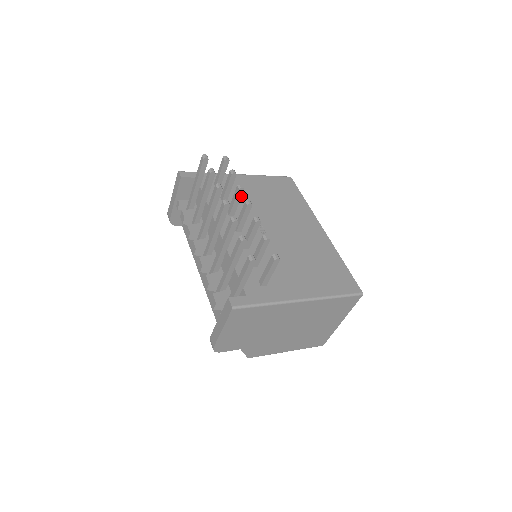
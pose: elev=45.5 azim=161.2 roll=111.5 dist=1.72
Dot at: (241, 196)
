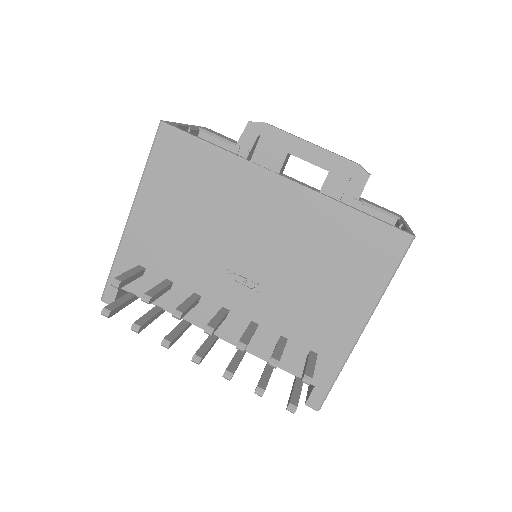
Dot at: (187, 309)
